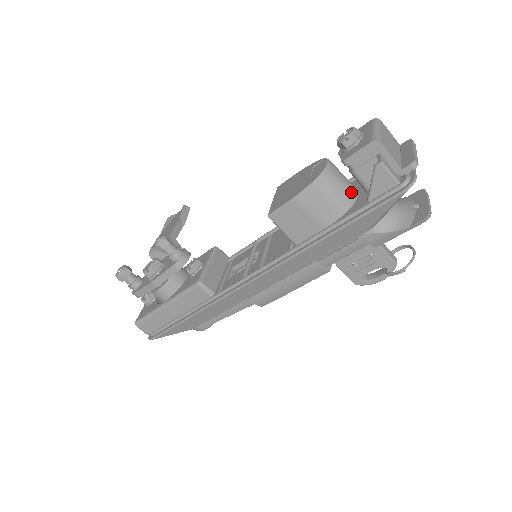
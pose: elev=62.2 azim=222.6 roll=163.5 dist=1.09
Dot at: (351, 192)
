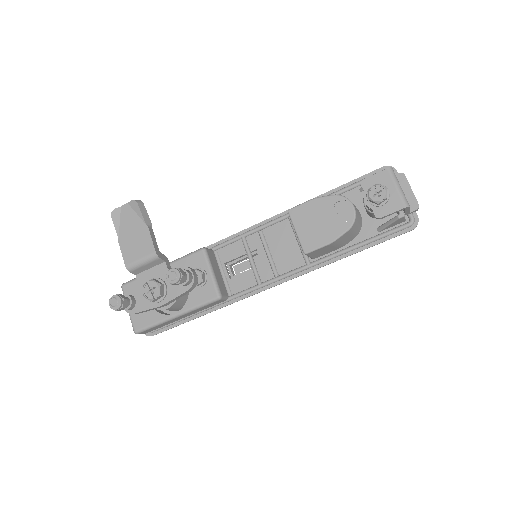
Dot at: (361, 219)
